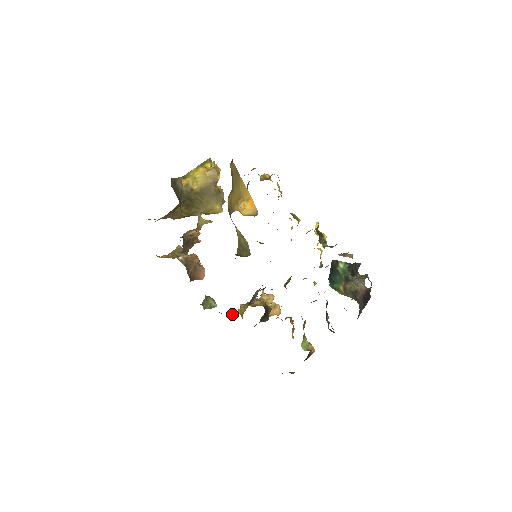
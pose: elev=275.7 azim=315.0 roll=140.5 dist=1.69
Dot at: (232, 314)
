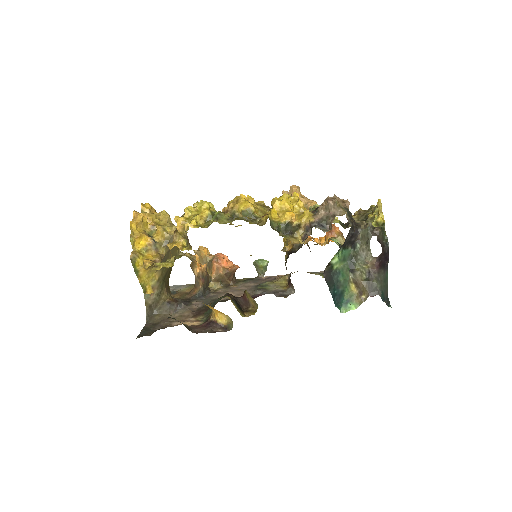
Dot at: (286, 278)
